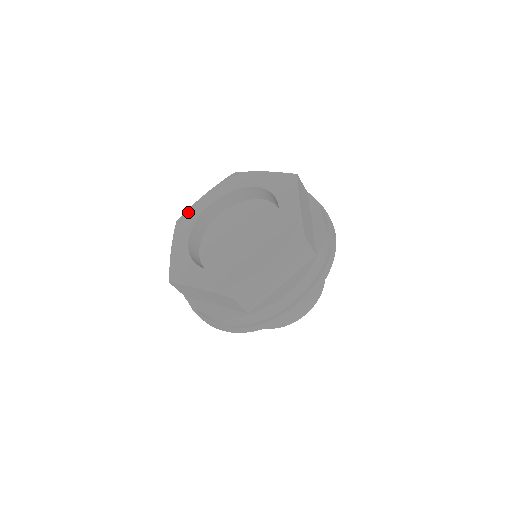
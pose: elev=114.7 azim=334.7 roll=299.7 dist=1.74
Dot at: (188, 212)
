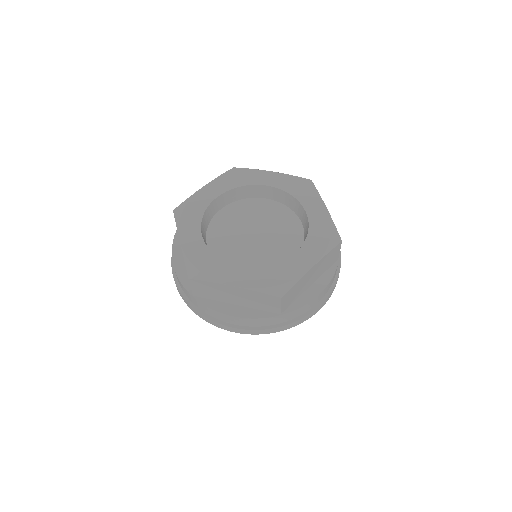
Dot at: (247, 171)
